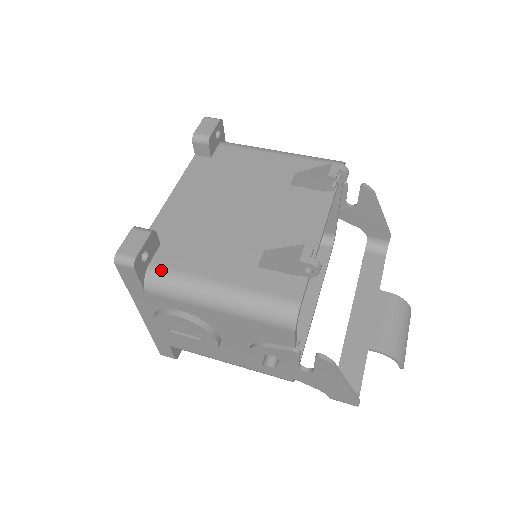
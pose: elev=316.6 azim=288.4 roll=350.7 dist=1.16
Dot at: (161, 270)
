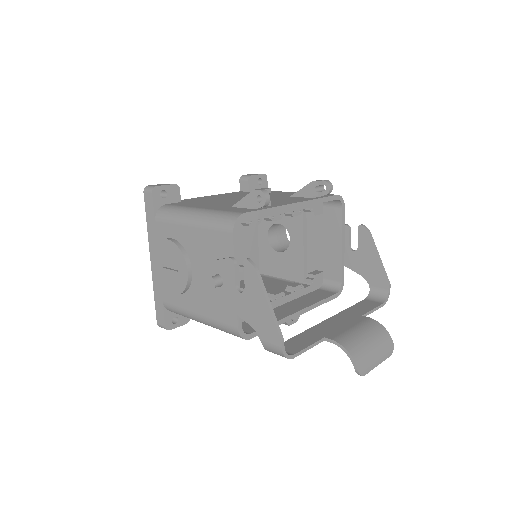
Dot at: (170, 206)
